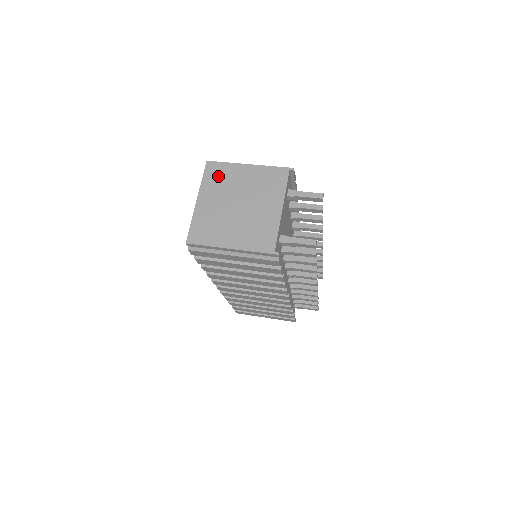
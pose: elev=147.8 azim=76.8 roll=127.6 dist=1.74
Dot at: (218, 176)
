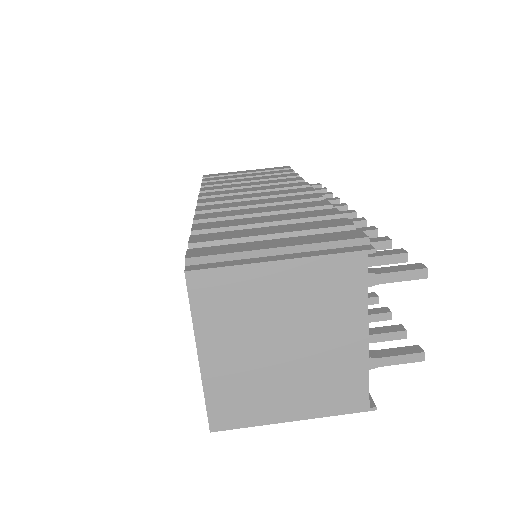
Dot at: (223, 300)
